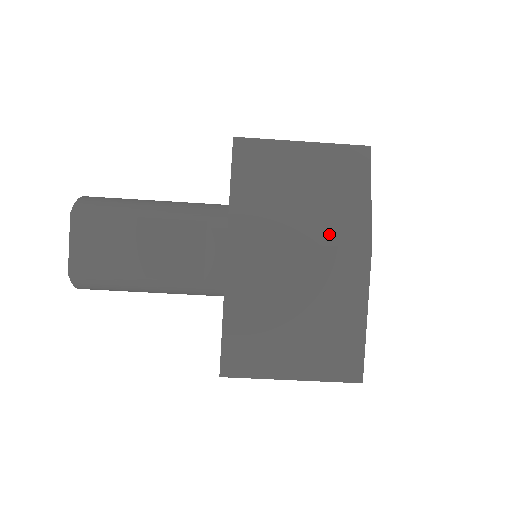
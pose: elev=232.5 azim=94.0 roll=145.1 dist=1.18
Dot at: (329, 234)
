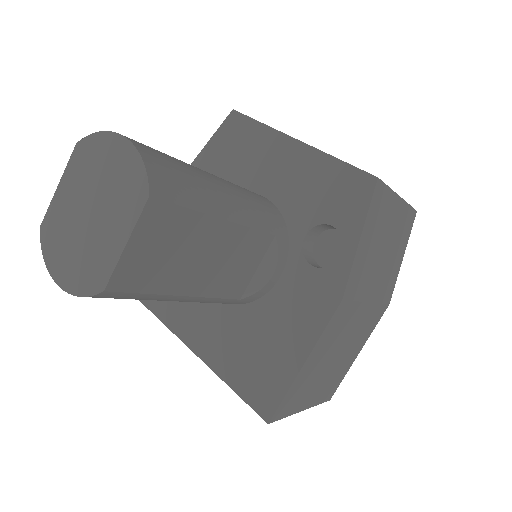
Dot at: (381, 292)
